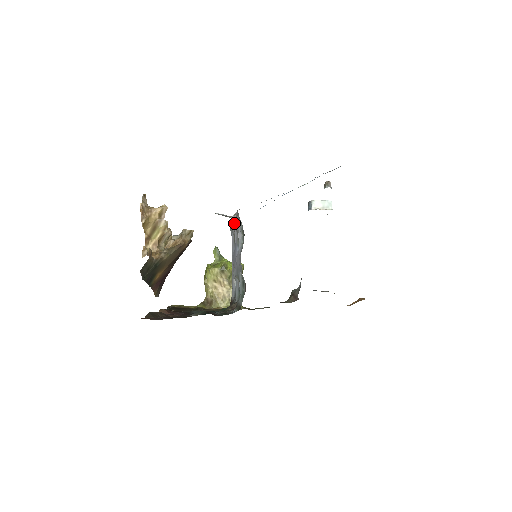
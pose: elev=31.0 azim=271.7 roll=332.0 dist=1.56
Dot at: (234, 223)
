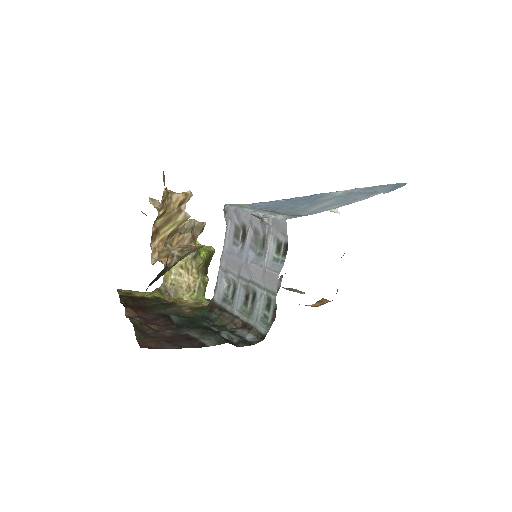
Dot at: (254, 221)
